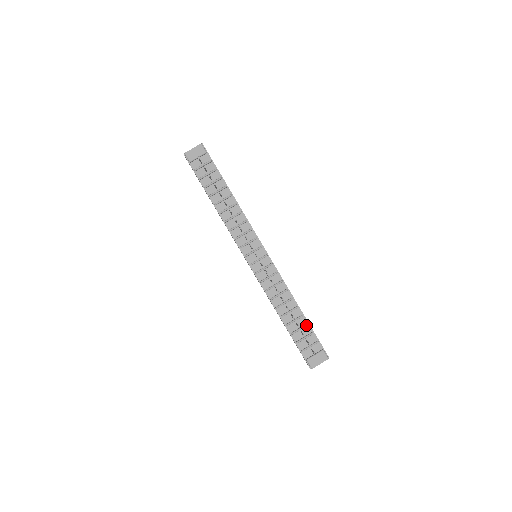
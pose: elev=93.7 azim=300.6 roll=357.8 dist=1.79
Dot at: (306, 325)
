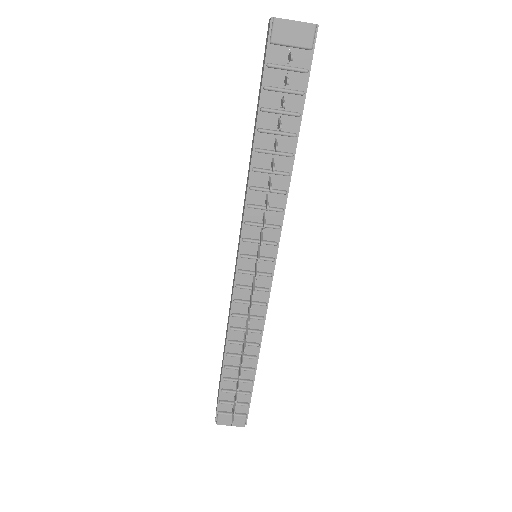
Dot at: (249, 382)
